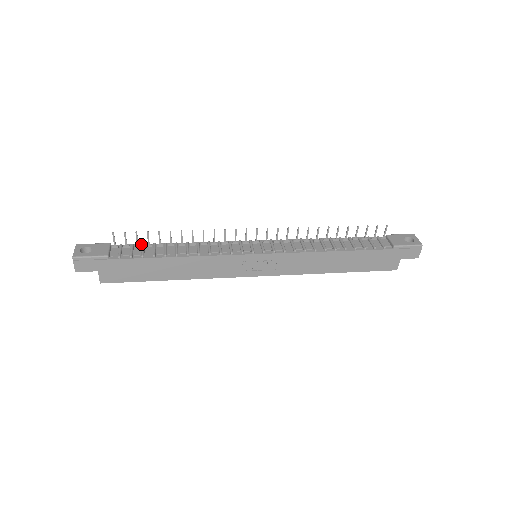
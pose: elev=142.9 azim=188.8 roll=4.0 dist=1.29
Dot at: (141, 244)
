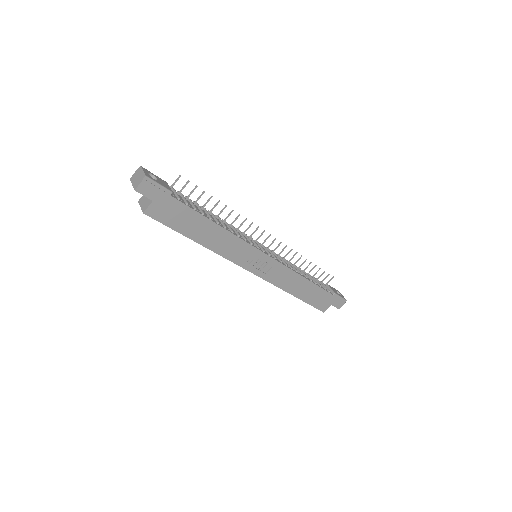
Dot at: (187, 198)
